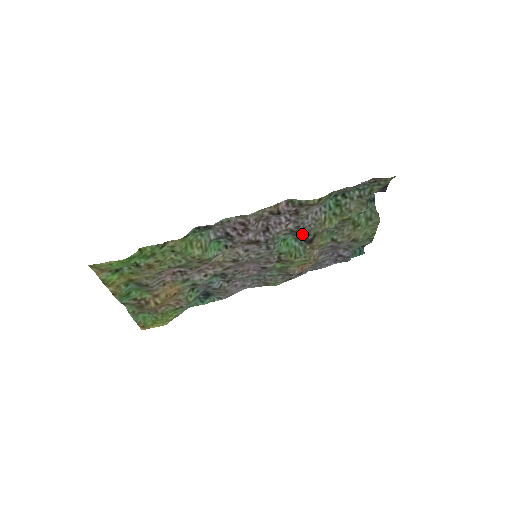
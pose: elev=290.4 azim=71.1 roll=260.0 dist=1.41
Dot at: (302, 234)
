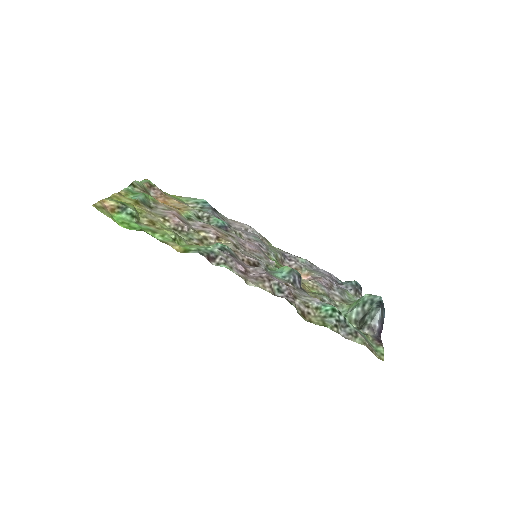
Dot at: (300, 283)
